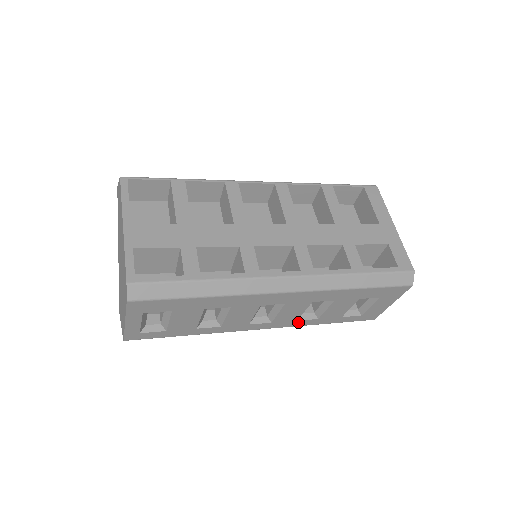
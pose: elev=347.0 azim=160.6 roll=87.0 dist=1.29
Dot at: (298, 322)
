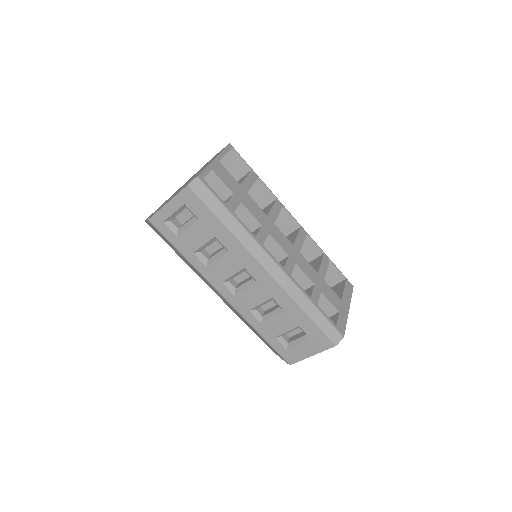
Dot at: (248, 313)
